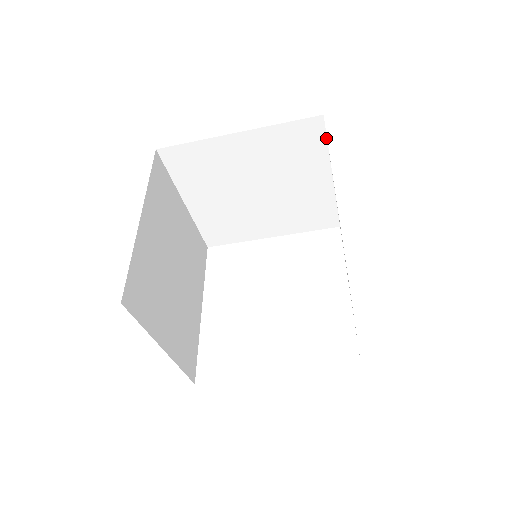
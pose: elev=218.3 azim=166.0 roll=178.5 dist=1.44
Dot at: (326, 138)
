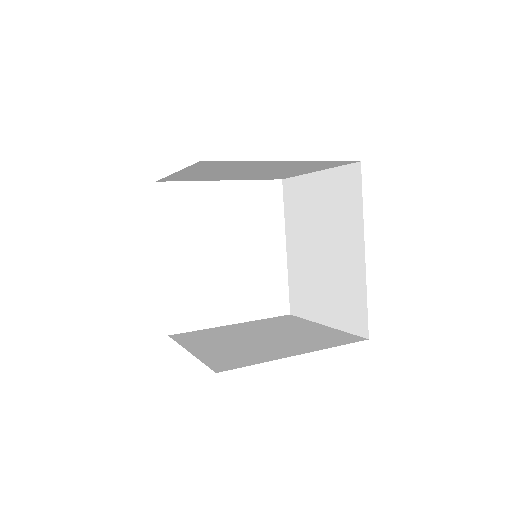
Dot at: (343, 165)
